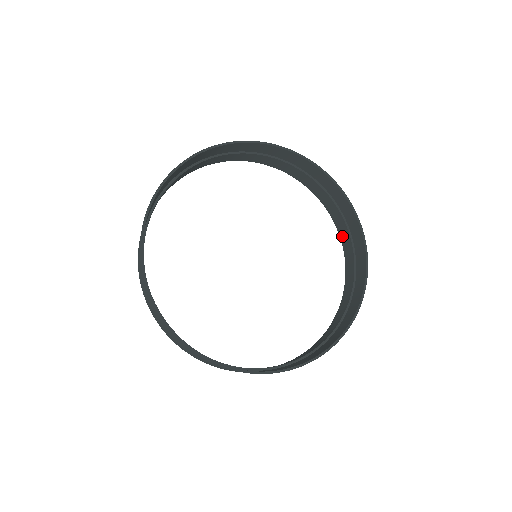
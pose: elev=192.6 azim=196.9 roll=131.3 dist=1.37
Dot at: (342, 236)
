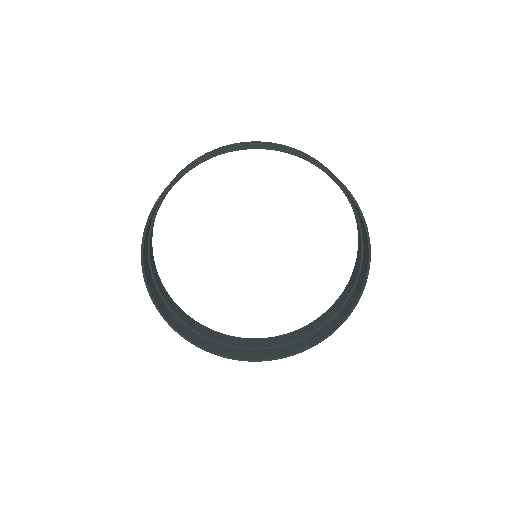
Dot at: occluded
